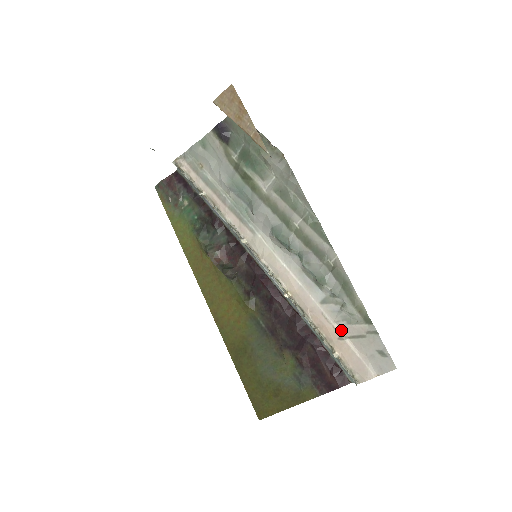
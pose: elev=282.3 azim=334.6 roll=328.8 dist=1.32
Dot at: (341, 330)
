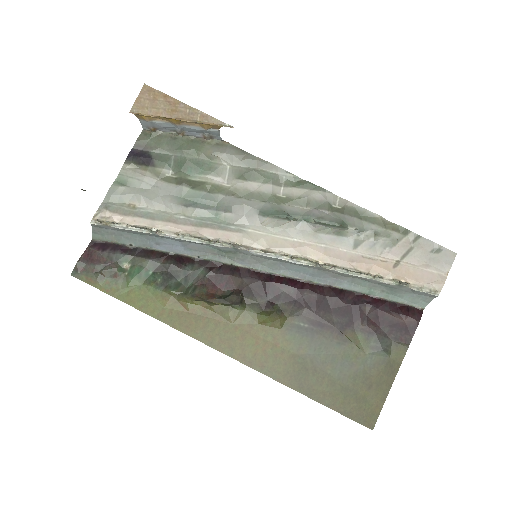
Dot at: (389, 259)
